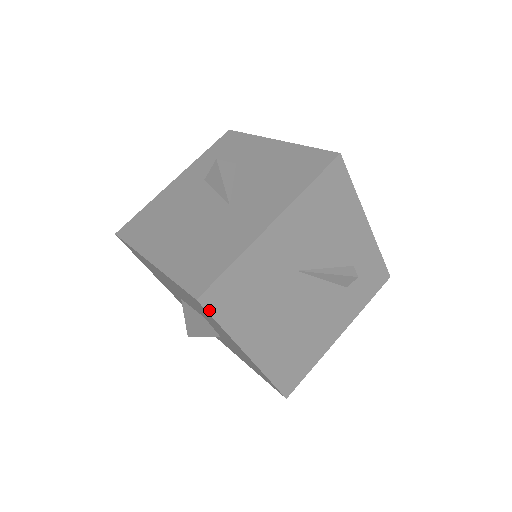
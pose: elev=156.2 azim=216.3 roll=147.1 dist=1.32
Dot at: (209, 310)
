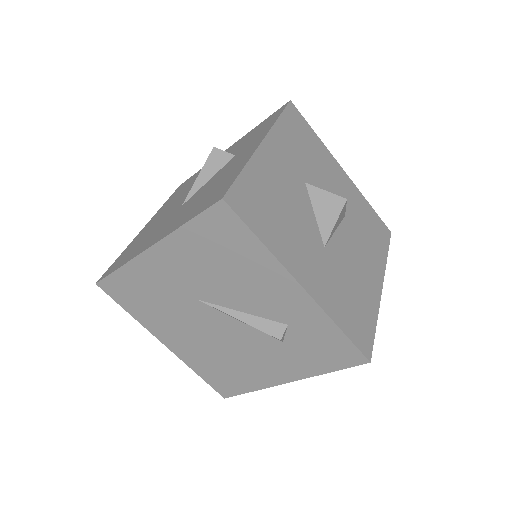
Dot at: (111, 295)
